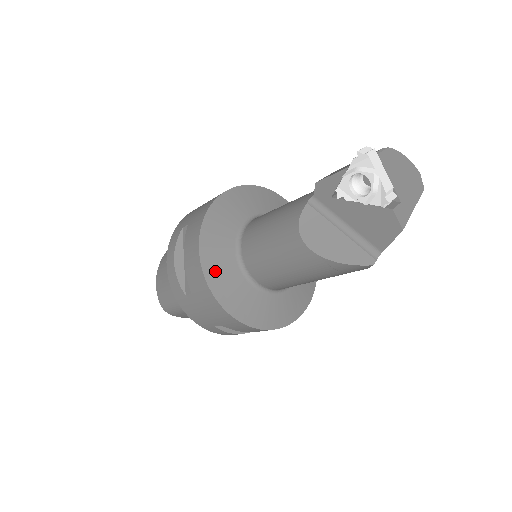
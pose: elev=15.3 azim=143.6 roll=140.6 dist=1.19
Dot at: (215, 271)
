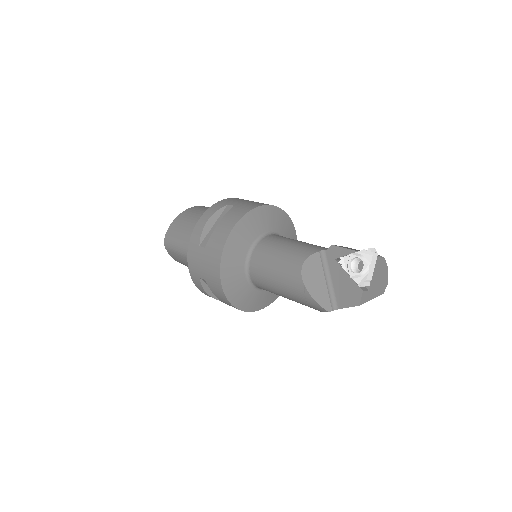
Dot at: (233, 246)
